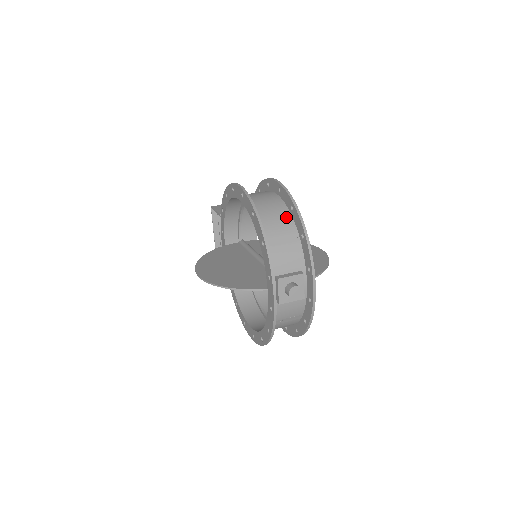
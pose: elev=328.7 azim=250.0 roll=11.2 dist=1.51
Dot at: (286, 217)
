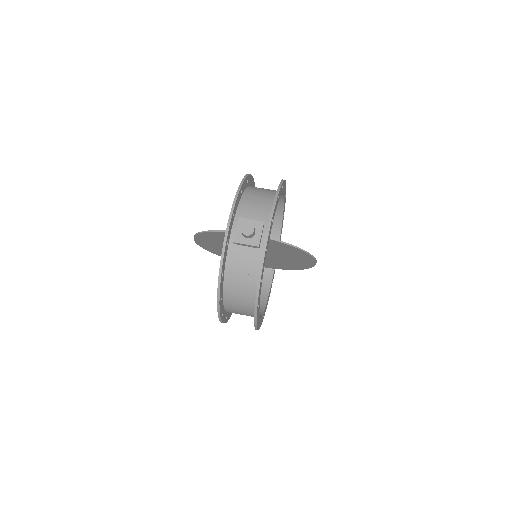
Dot at: (273, 192)
